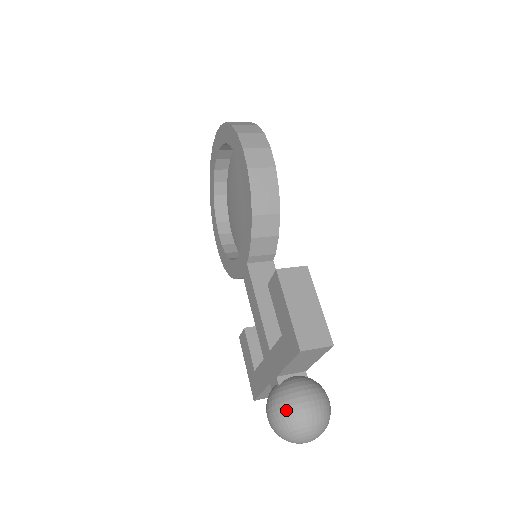
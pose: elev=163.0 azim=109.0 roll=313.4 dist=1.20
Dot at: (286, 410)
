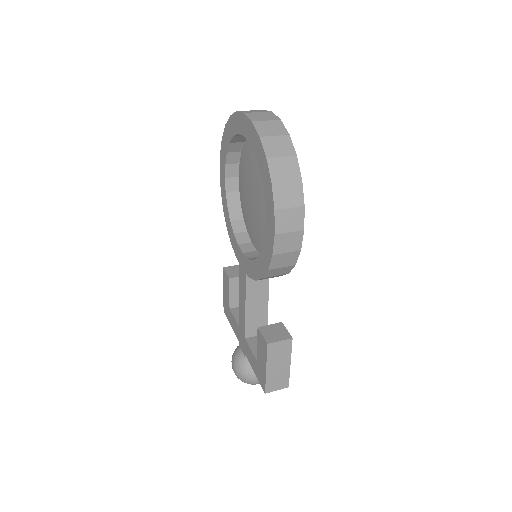
Dot at: (245, 378)
